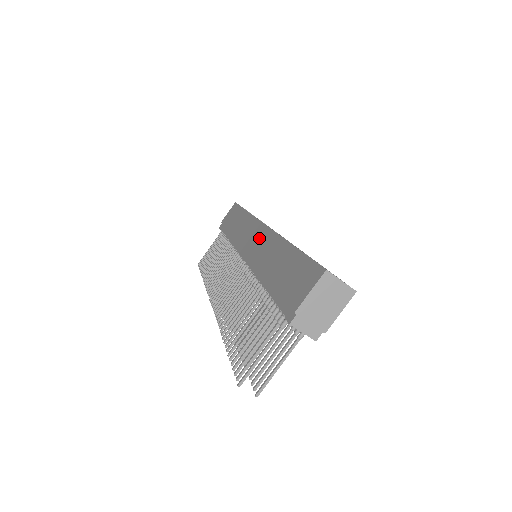
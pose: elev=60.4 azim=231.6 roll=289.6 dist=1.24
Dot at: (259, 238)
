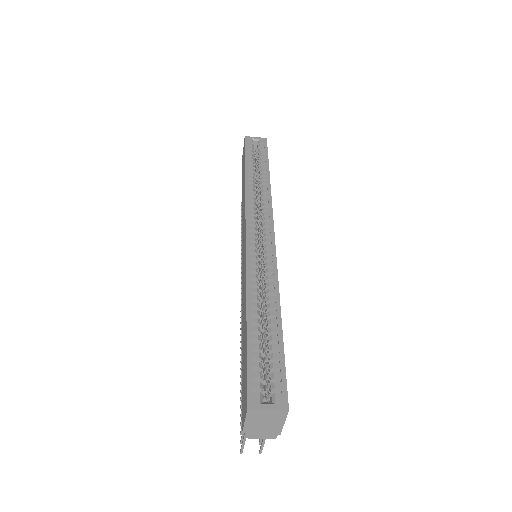
Dot at: (243, 255)
